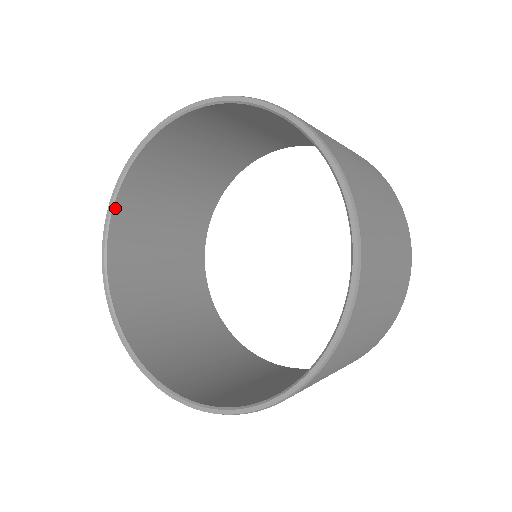
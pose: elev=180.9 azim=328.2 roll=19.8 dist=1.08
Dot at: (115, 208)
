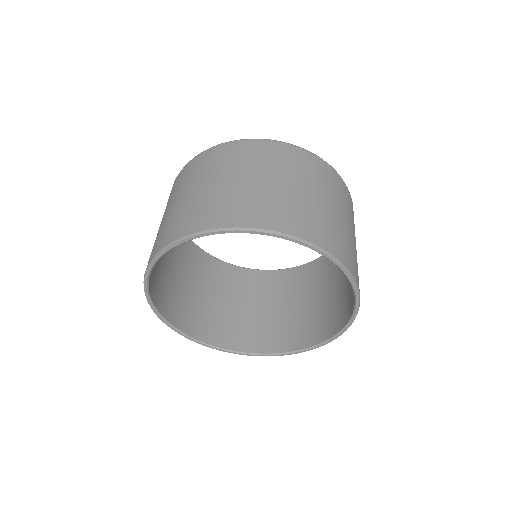
Dot at: (154, 303)
